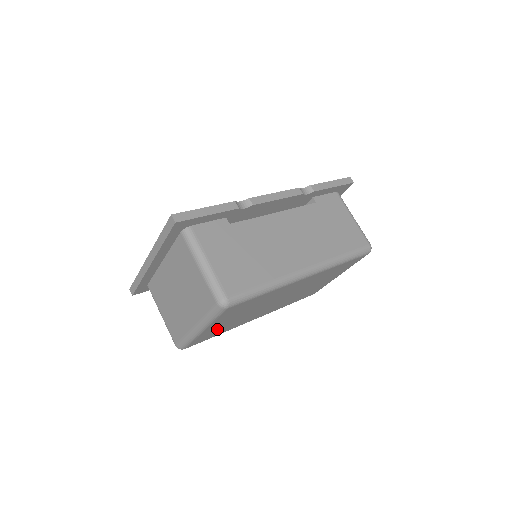
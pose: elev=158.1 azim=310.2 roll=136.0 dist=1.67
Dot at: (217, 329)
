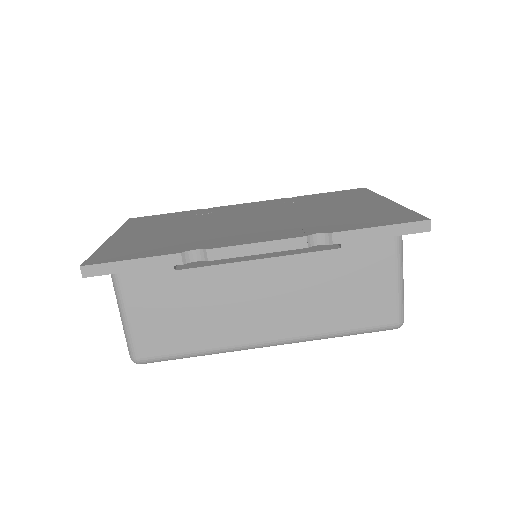
Dot at: occluded
